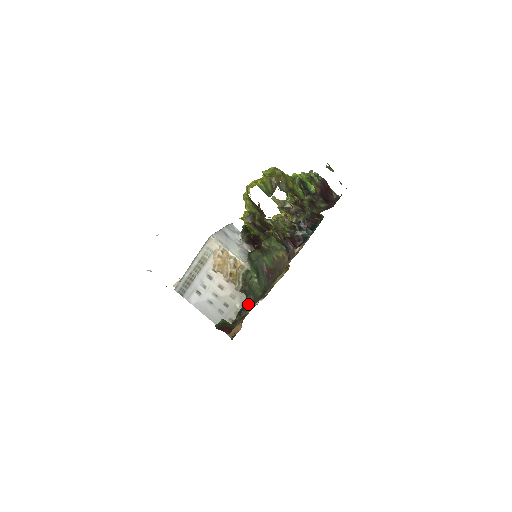
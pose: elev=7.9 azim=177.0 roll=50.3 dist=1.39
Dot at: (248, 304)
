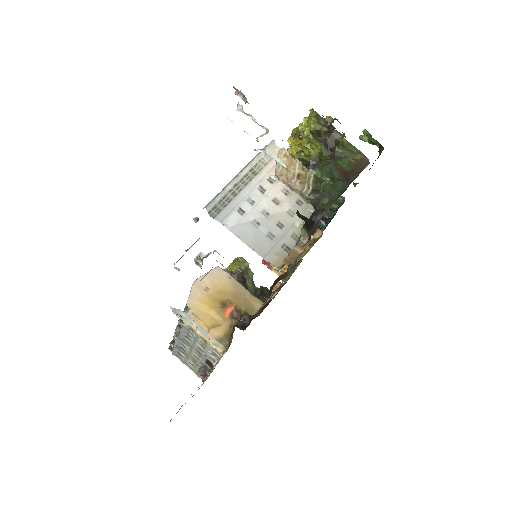
Dot at: (321, 208)
